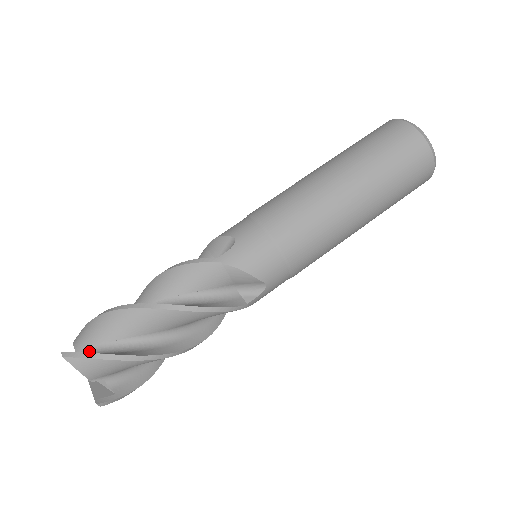
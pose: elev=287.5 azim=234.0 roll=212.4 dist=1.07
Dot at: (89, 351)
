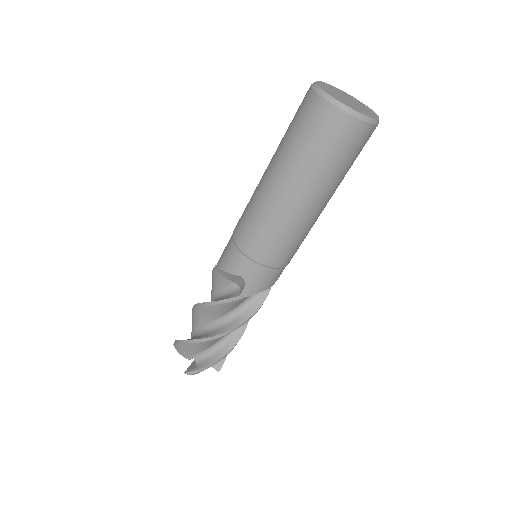
Dot at: (194, 357)
